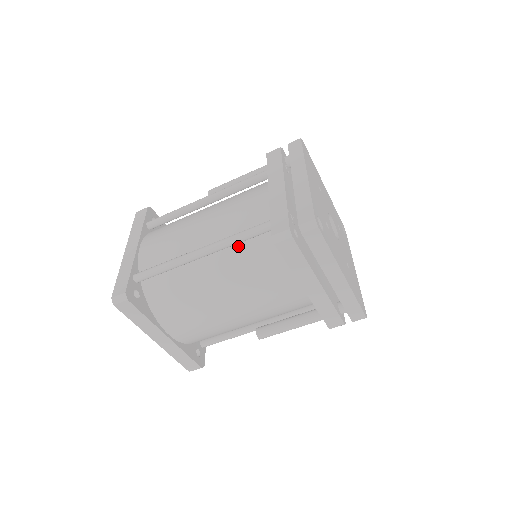
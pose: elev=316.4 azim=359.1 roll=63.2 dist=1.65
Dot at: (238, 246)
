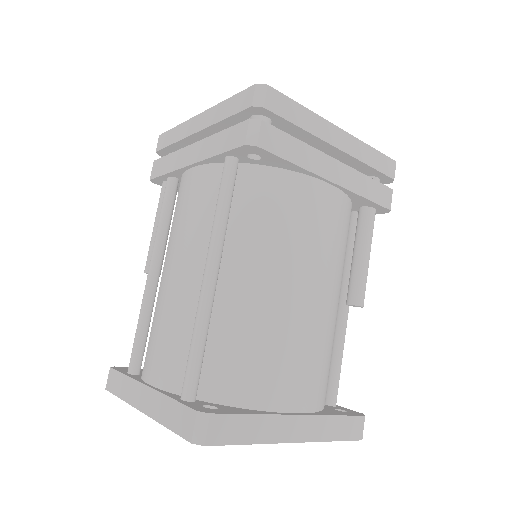
Dot at: (232, 223)
